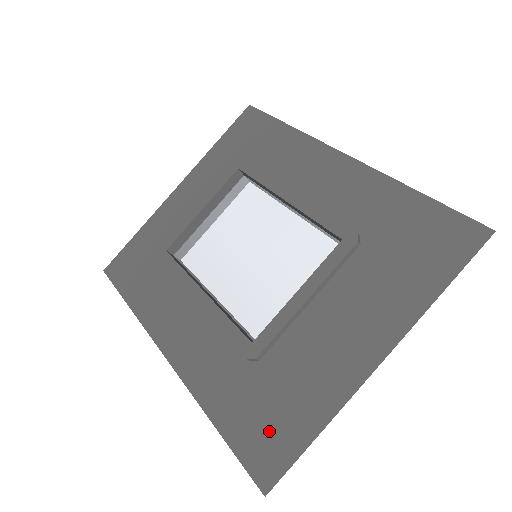
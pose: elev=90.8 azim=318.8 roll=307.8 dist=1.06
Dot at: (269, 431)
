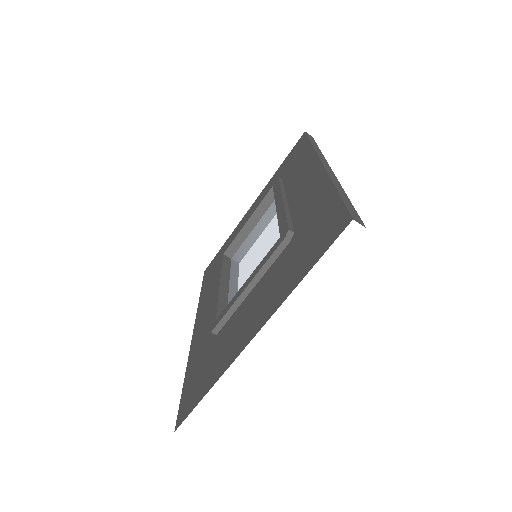
Dot at: (196, 386)
